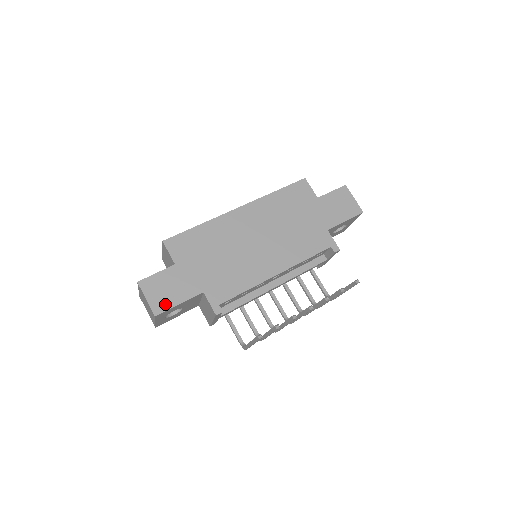
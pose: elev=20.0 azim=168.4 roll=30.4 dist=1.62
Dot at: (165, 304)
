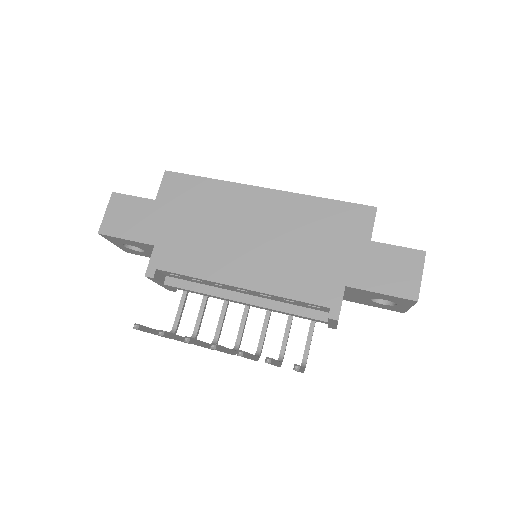
Dot at: (115, 229)
